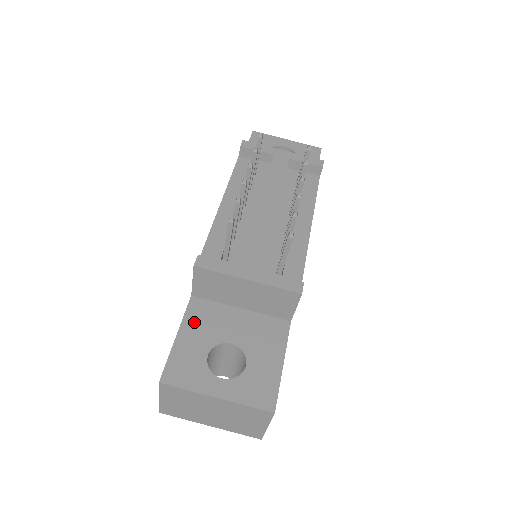
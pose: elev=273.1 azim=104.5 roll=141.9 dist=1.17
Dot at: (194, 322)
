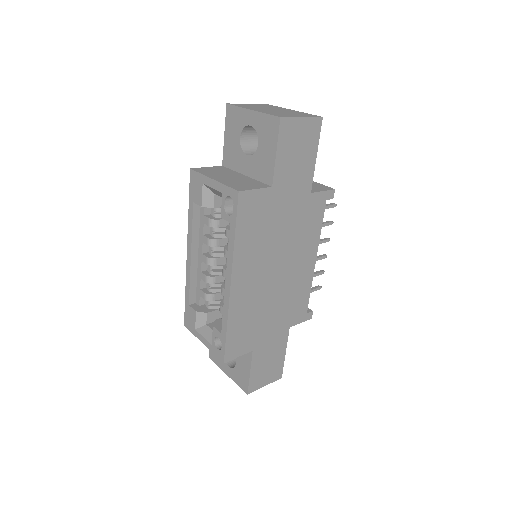
Dot at: occluded
